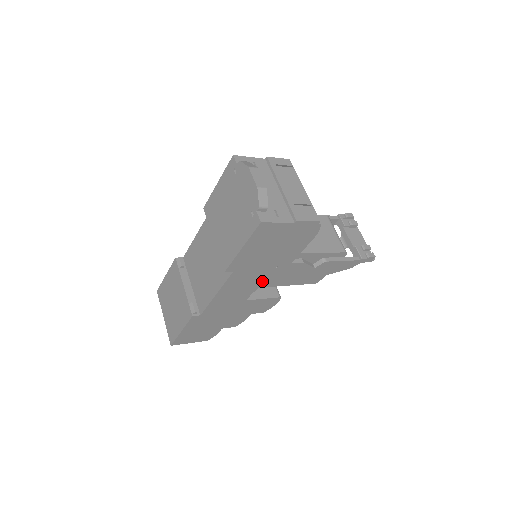
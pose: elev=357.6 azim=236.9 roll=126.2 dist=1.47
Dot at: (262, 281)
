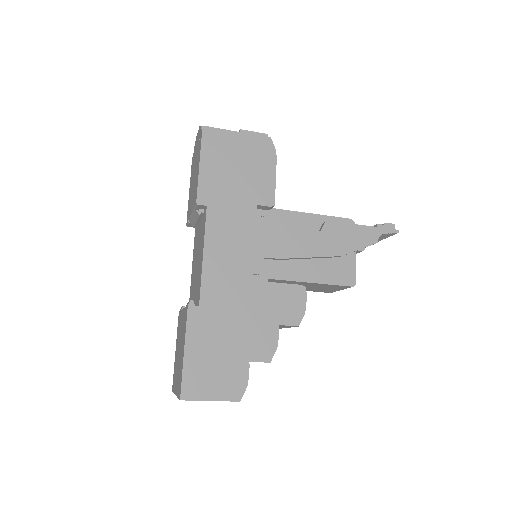
Dot at: (255, 236)
